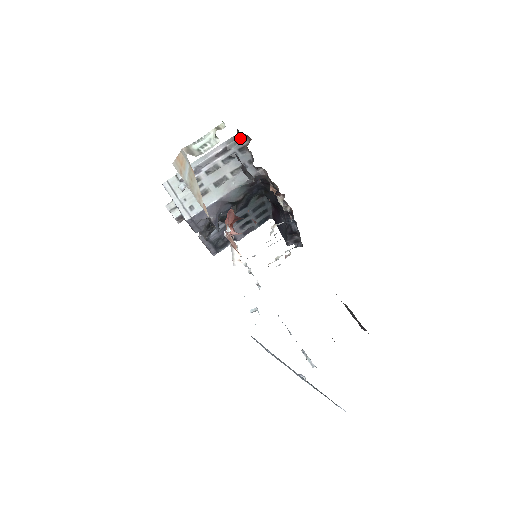
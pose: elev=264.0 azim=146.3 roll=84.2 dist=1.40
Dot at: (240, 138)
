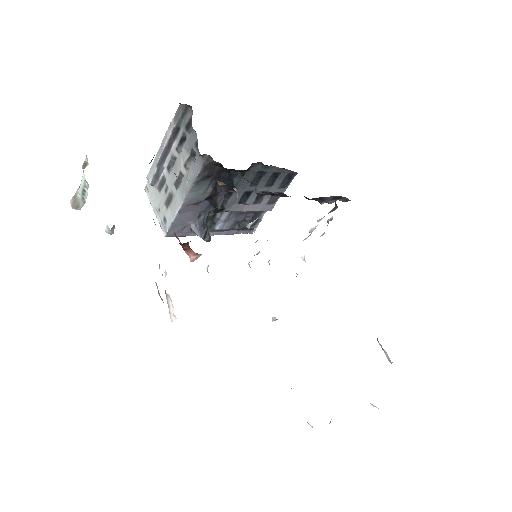
Dot at: (183, 110)
